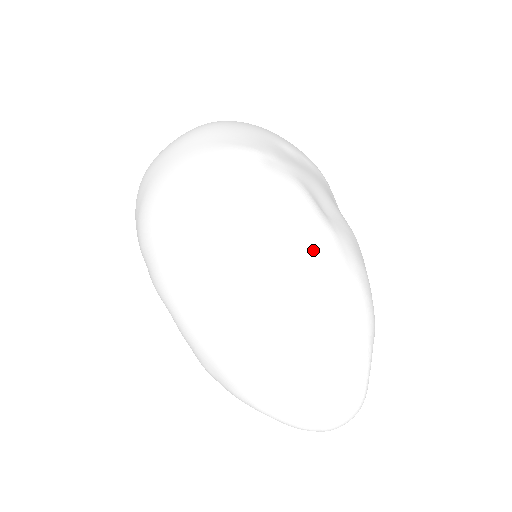
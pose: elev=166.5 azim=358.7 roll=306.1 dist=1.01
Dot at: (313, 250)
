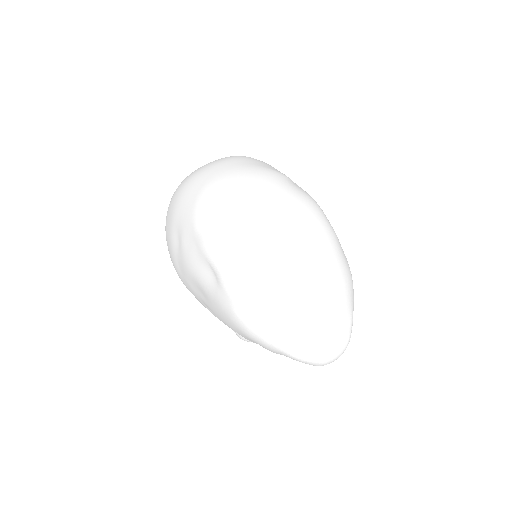
Dot at: (329, 239)
